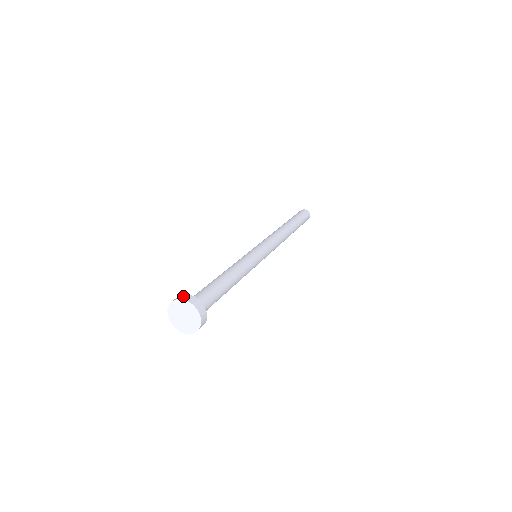
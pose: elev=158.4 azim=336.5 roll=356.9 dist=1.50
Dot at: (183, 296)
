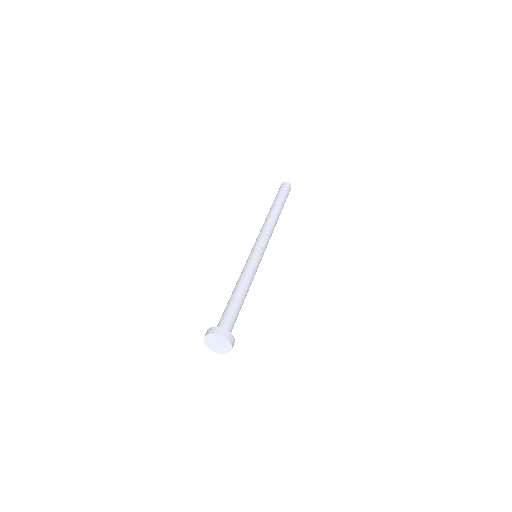
Dot at: (211, 330)
